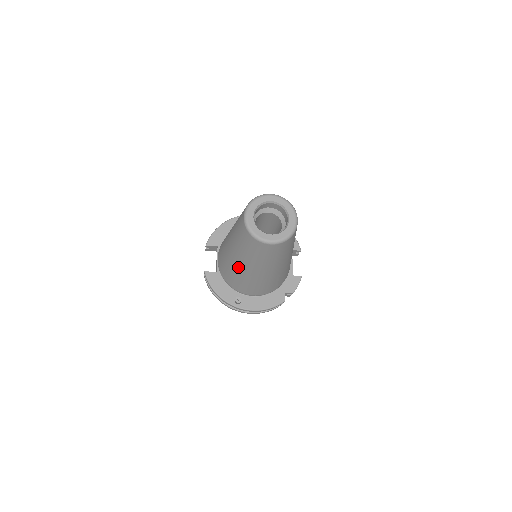
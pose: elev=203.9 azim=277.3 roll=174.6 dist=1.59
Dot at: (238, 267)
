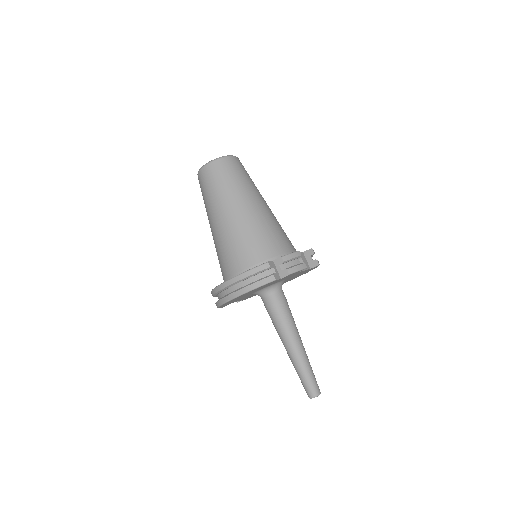
Dot at: (213, 233)
